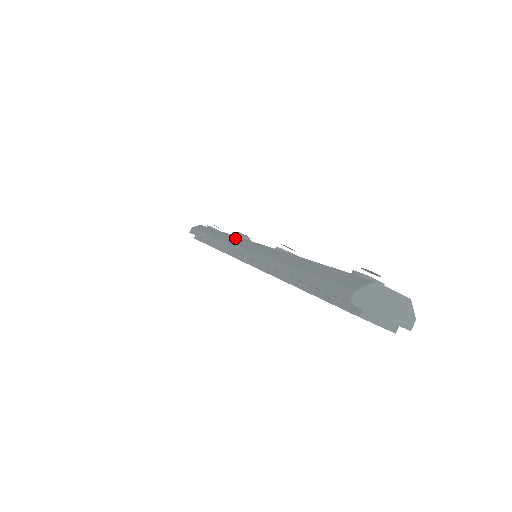
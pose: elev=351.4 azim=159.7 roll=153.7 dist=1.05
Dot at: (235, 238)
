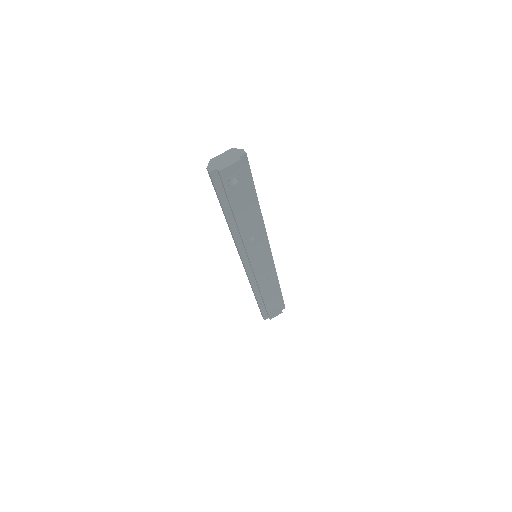
Dot at: occluded
